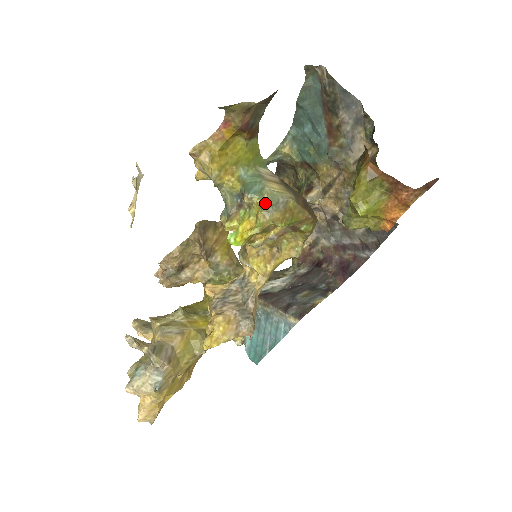
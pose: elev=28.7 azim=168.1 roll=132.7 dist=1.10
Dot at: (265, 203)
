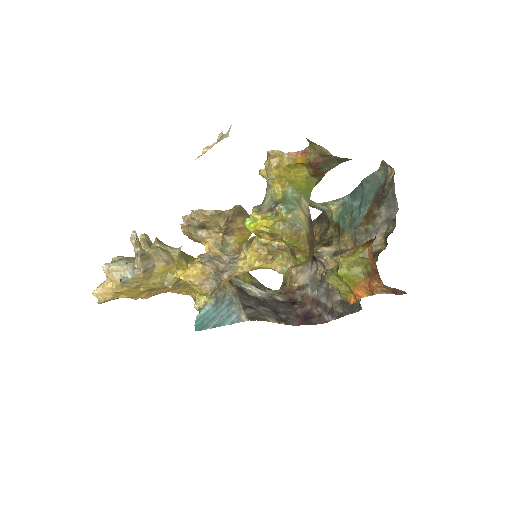
Dot at: (287, 219)
